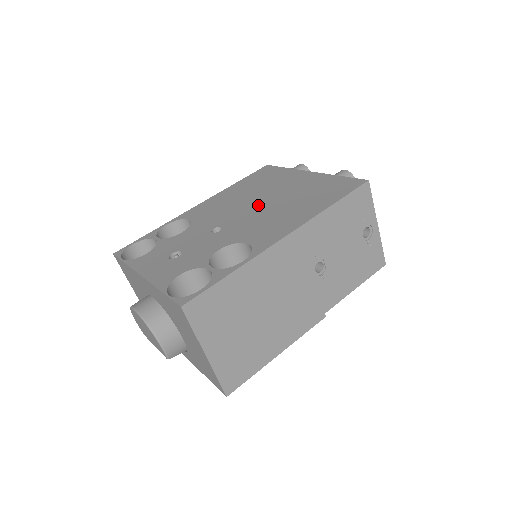
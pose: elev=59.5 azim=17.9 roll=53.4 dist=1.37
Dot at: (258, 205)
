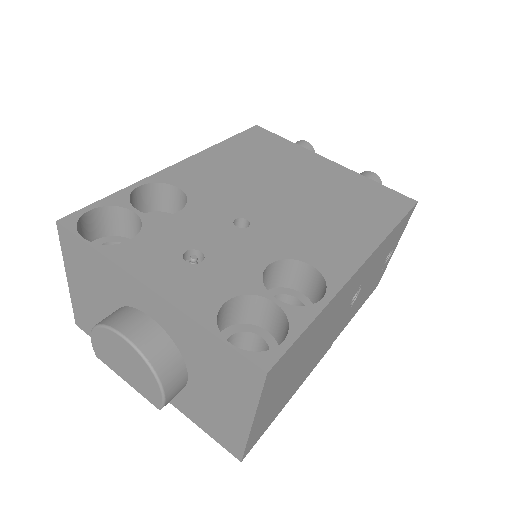
Dot at: (285, 195)
